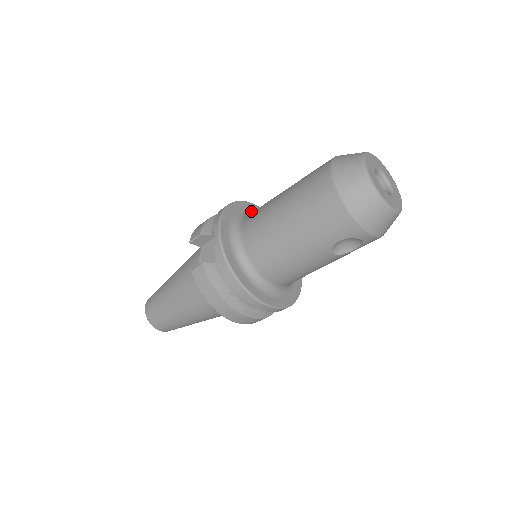
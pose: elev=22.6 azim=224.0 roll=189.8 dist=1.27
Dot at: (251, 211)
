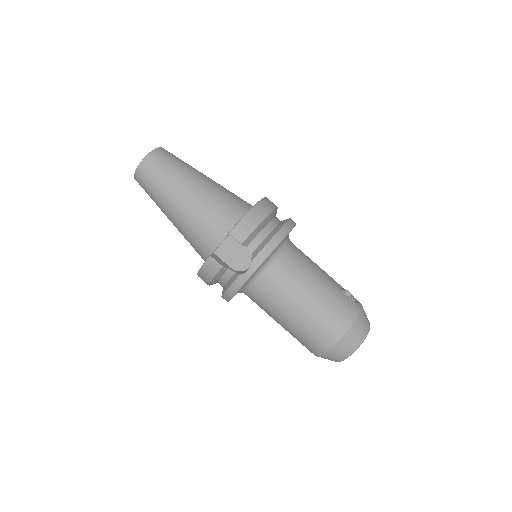
Dot at: occluded
